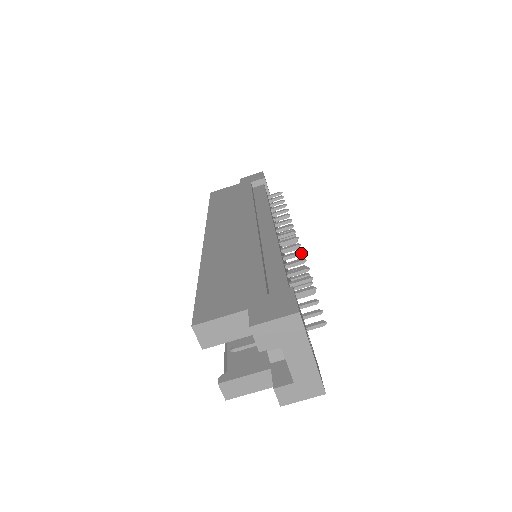
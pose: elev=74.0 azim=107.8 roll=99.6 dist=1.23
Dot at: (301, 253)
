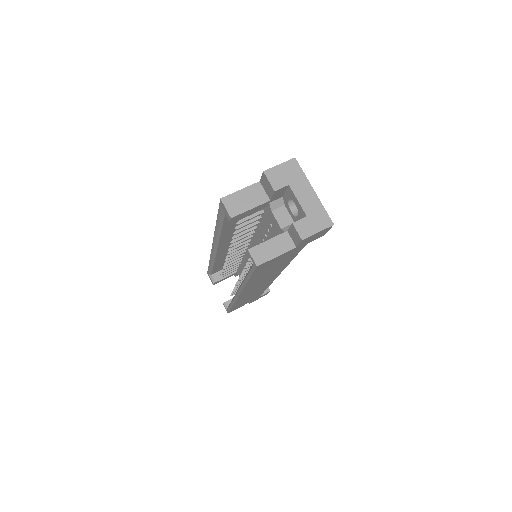
Dot at: occluded
